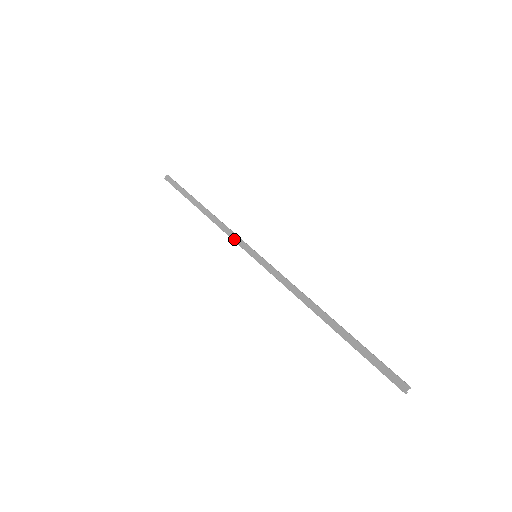
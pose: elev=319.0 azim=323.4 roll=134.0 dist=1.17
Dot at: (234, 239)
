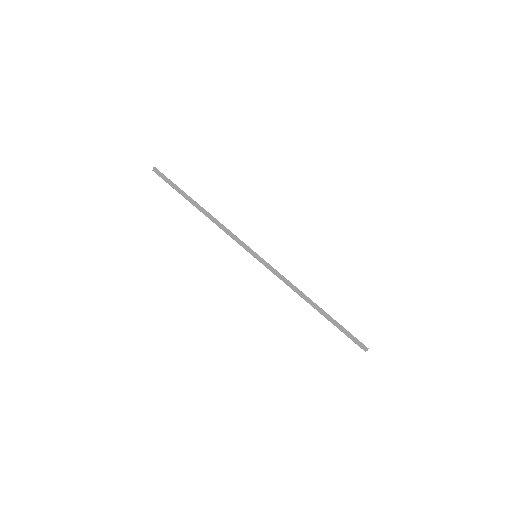
Dot at: occluded
